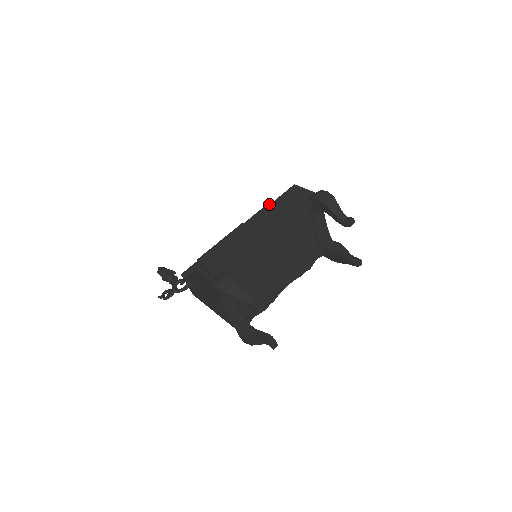
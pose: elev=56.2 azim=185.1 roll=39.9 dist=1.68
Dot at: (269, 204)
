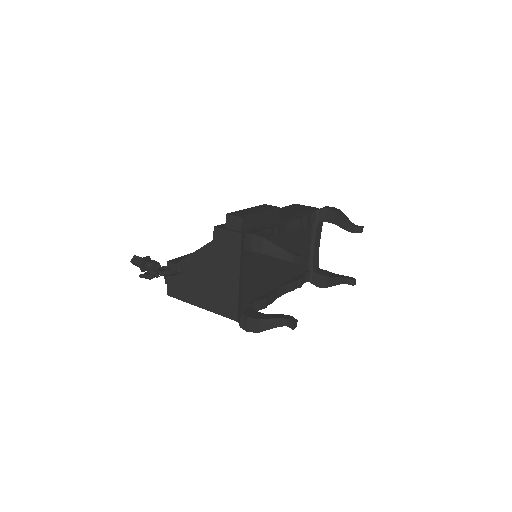
Dot at: occluded
